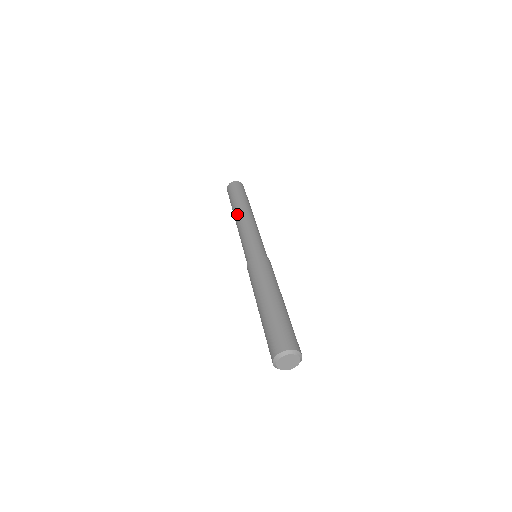
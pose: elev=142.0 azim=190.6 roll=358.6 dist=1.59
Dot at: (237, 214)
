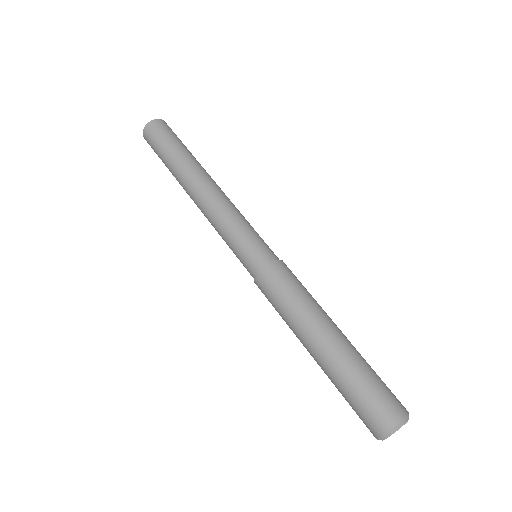
Dot at: (199, 179)
